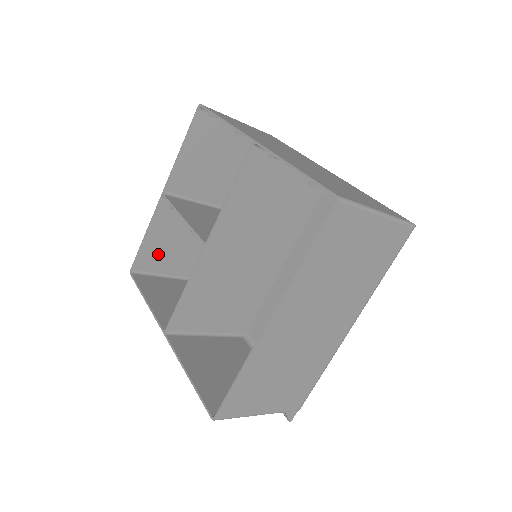
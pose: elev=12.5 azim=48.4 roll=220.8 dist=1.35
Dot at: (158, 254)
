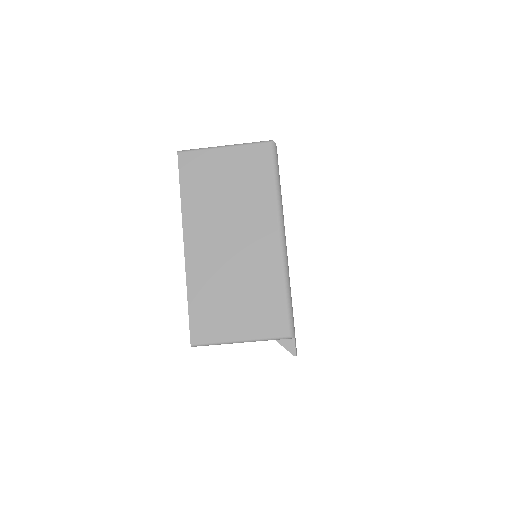
Dot at: occluded
